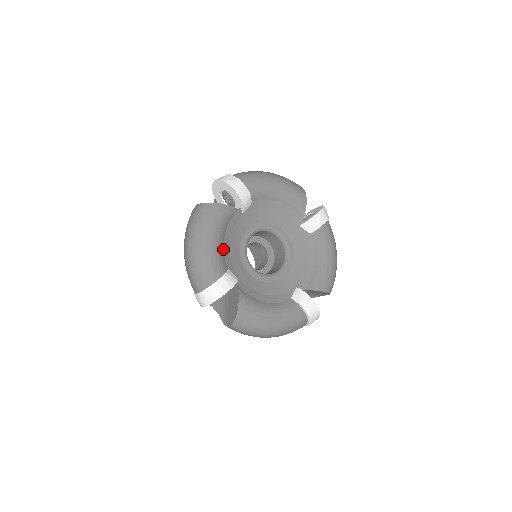
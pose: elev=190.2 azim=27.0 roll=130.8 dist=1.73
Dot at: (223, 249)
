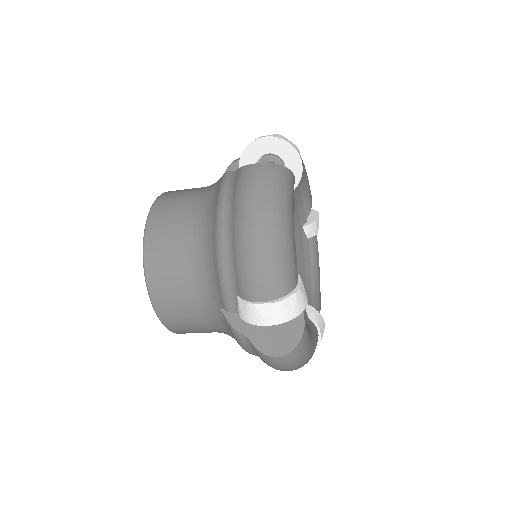
Dot at: occluded
